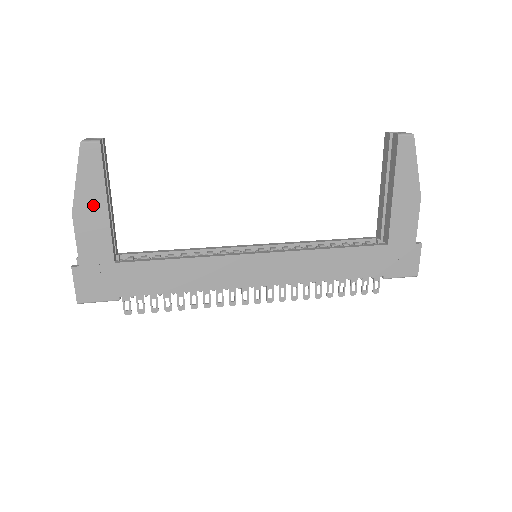
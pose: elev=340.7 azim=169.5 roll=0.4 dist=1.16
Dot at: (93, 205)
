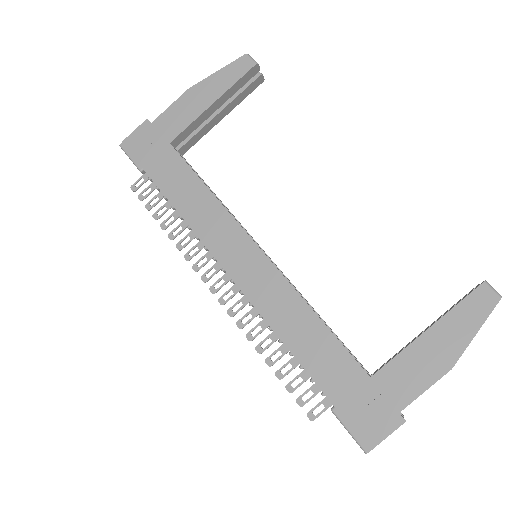
Dot at: (206, 95)
